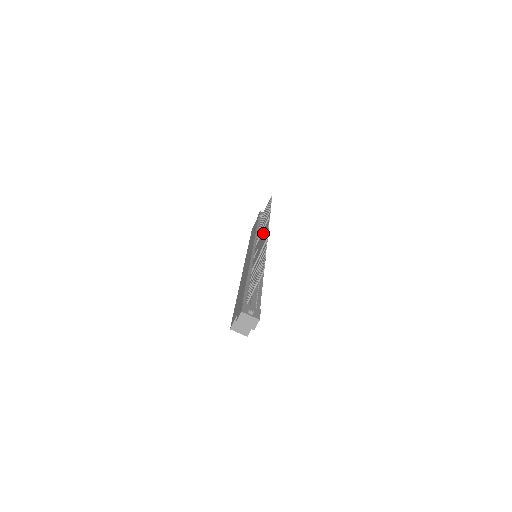
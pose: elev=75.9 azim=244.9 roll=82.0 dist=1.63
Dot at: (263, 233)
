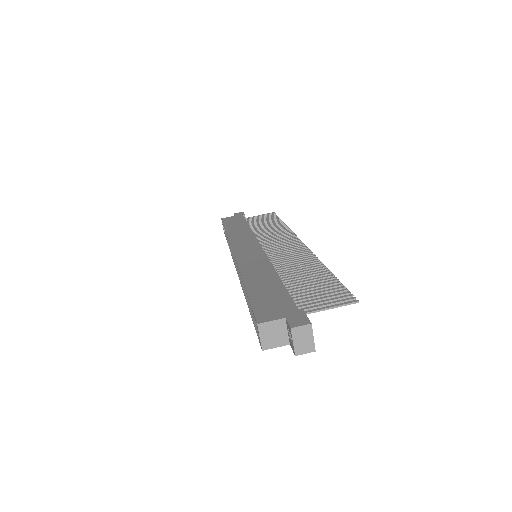
Dot at: (288, 244)
